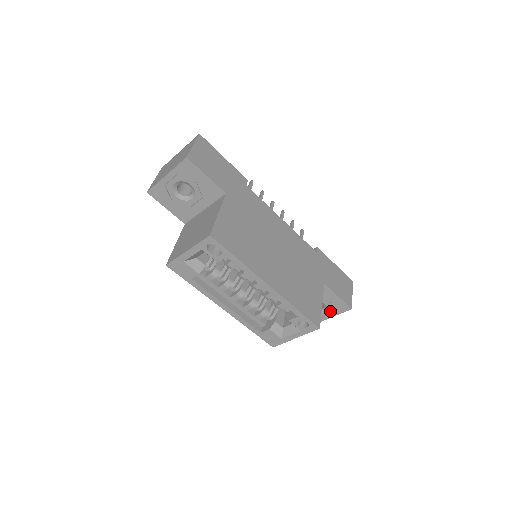
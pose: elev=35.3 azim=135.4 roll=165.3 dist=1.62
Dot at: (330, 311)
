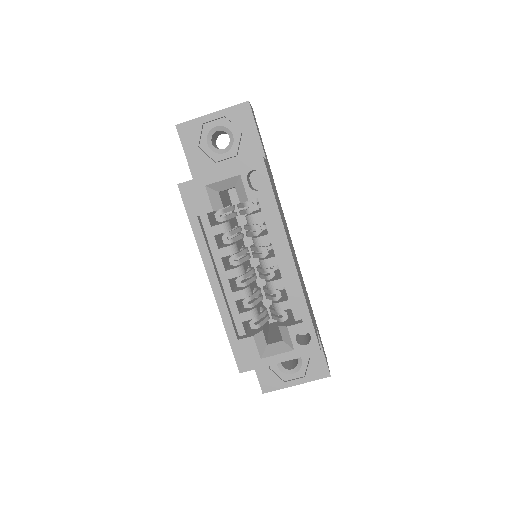
Dot at: (302, 373)
